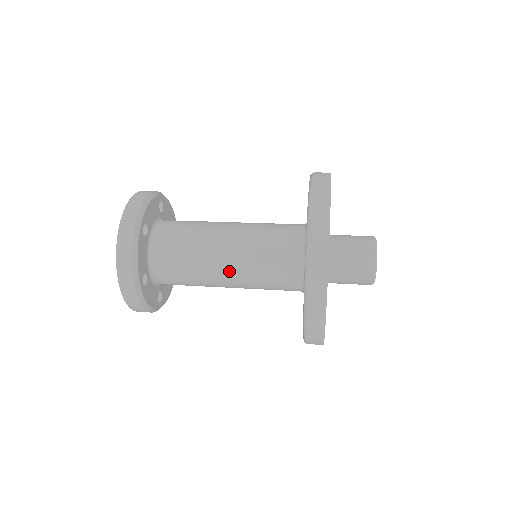
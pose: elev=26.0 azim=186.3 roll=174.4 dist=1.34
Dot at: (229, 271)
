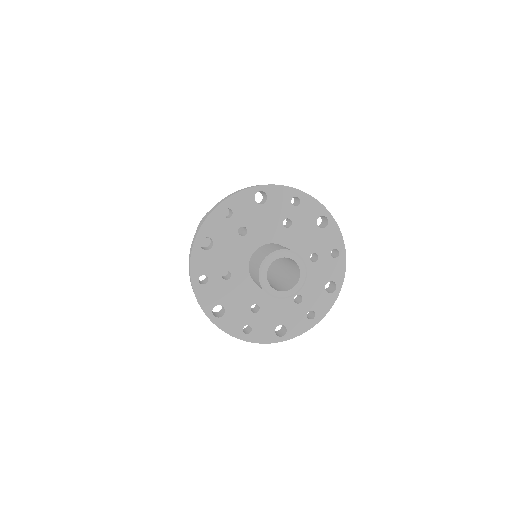
Dot at: occluded
